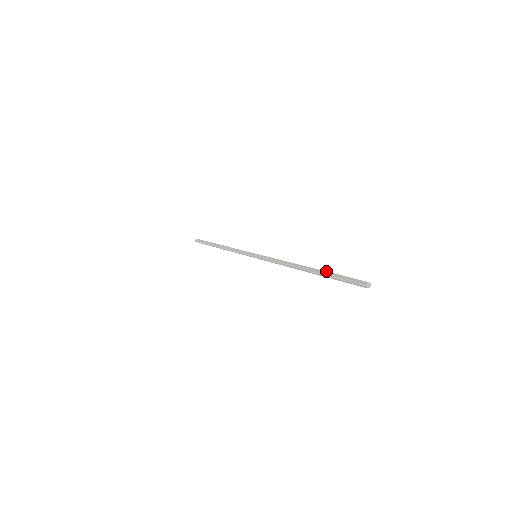
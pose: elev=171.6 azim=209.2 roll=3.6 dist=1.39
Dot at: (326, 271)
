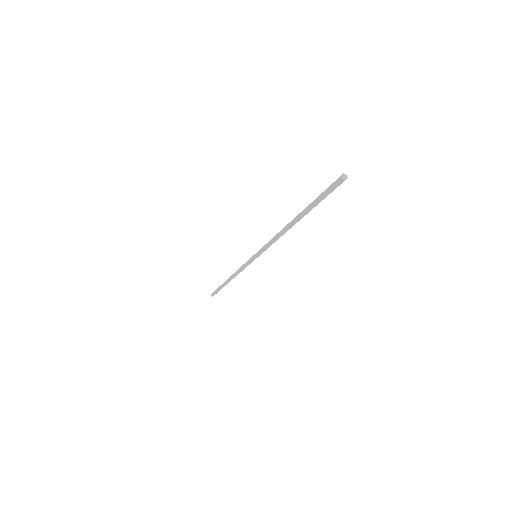
Dot at: occluded
